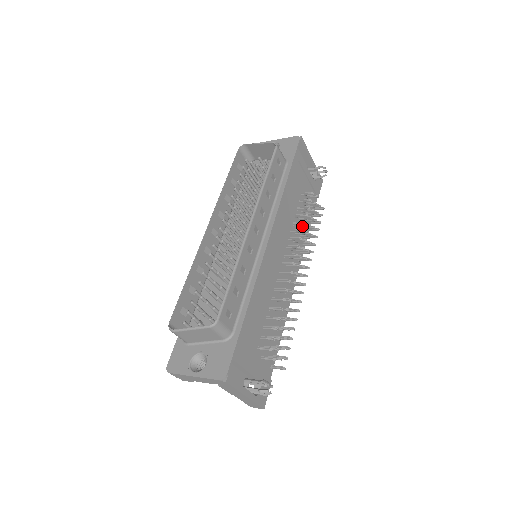
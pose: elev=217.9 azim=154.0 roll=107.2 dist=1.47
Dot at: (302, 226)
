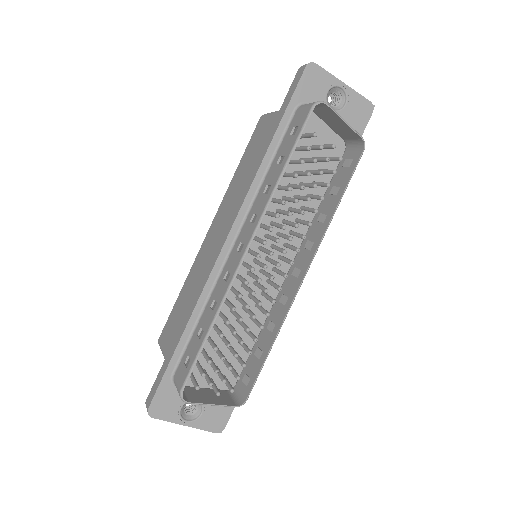
Dot at: occluded
